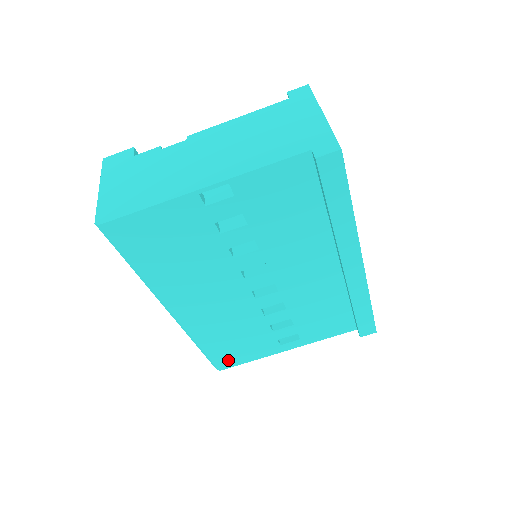
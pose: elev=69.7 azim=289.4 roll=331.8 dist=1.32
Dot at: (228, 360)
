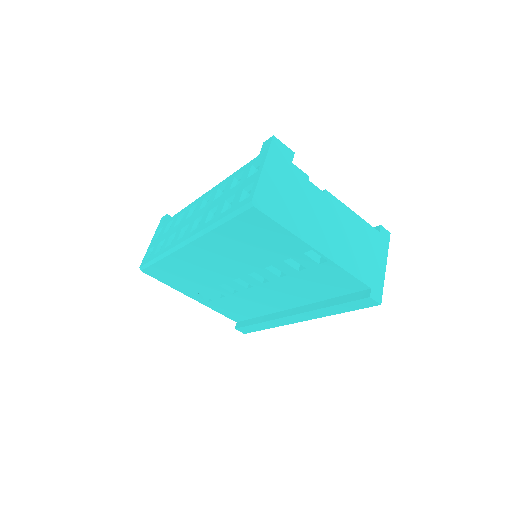
Dot at: (157, 274)
